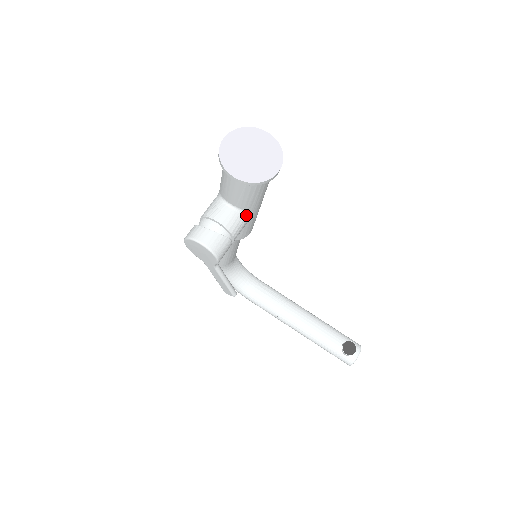
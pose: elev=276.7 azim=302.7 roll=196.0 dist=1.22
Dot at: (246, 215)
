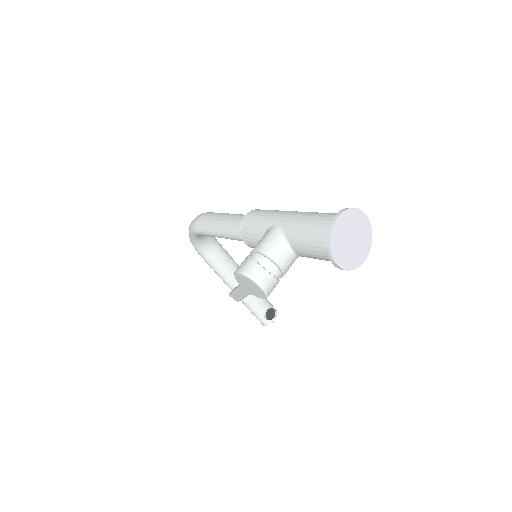
Dot at: occluded
